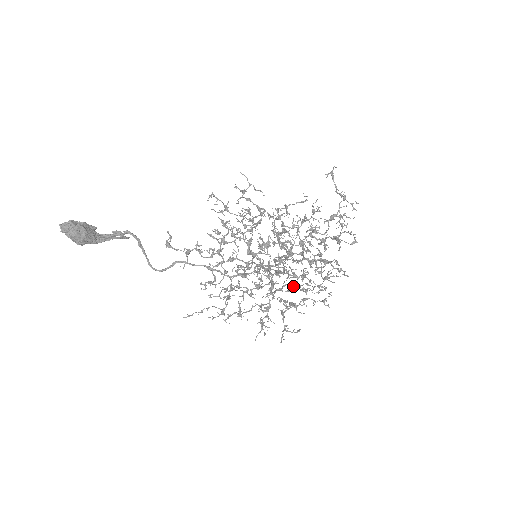
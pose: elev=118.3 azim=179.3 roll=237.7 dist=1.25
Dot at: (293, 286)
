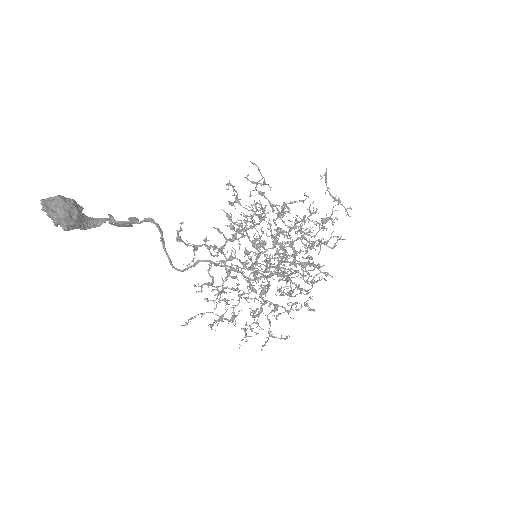
Dot at: occluded
